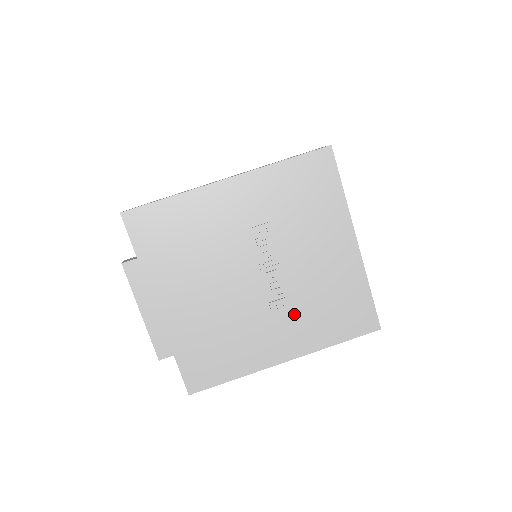
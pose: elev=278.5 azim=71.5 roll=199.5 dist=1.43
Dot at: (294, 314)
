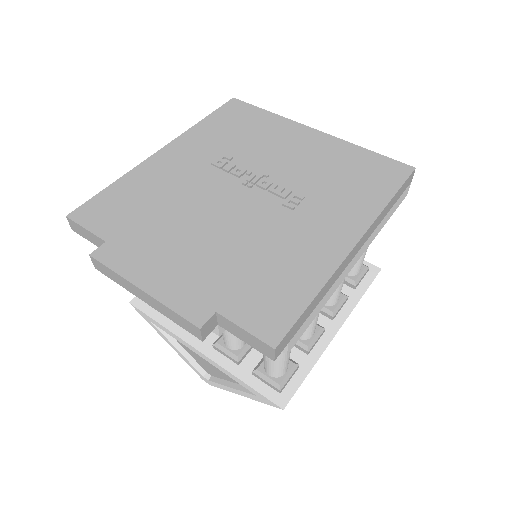
Dot at: (318, 201)
